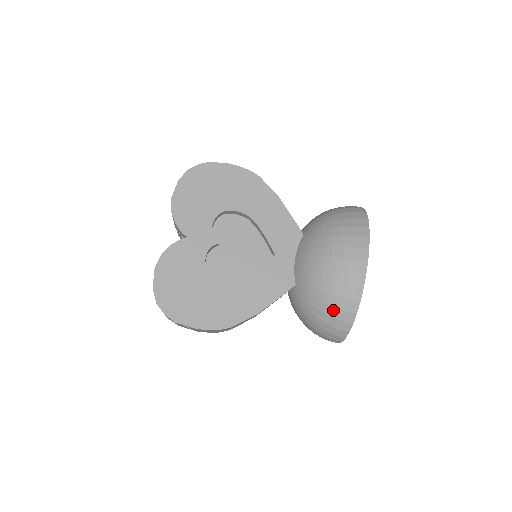
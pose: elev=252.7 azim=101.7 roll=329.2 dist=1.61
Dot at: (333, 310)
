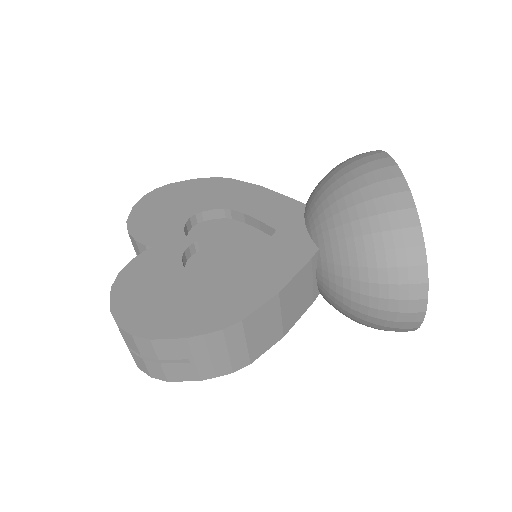
Dot at: (384, 237)
